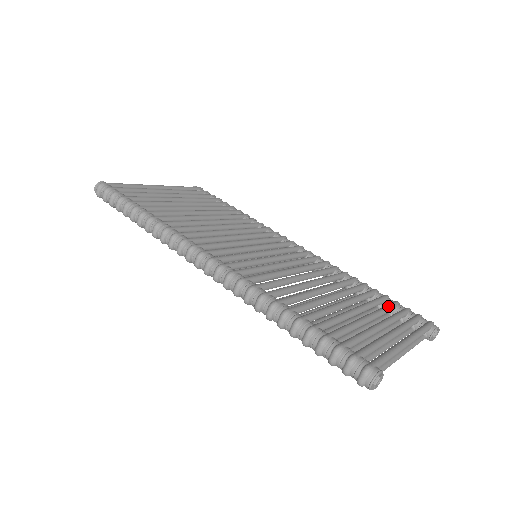
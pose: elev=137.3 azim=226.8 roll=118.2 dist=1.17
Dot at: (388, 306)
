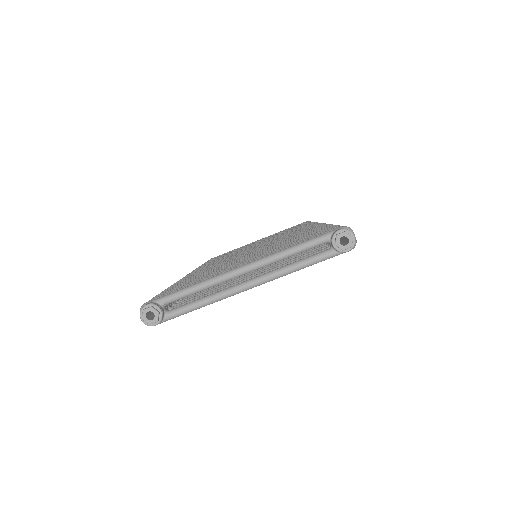
Dot at: (302, 238)
